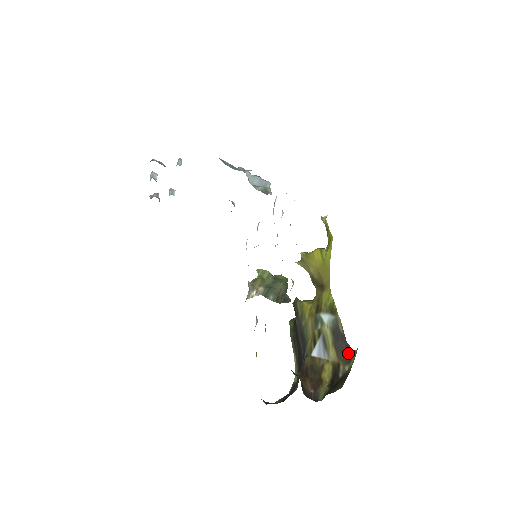
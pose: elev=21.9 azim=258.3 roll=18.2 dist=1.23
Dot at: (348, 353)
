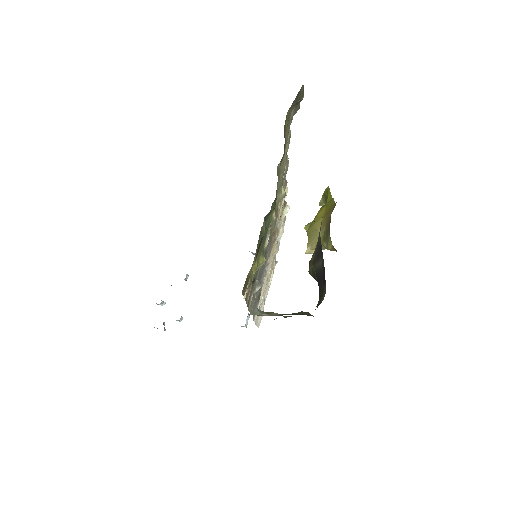
Dot at: occluded
